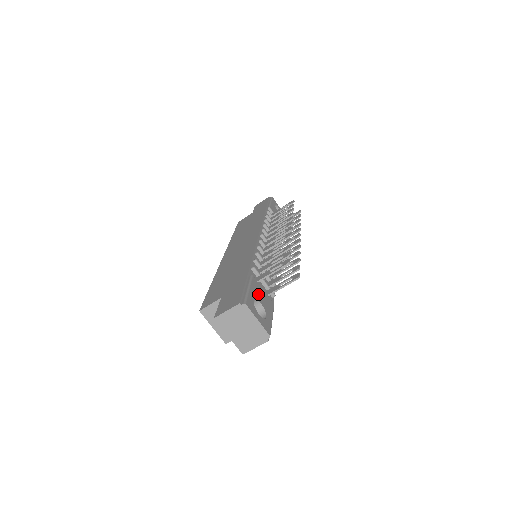
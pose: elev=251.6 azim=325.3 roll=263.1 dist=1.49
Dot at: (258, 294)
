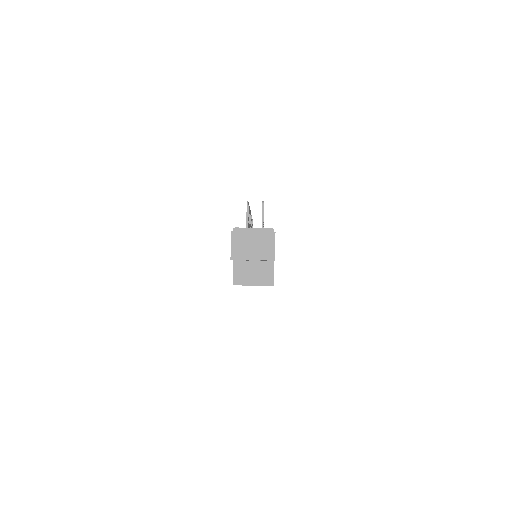
Dot at: occluded
